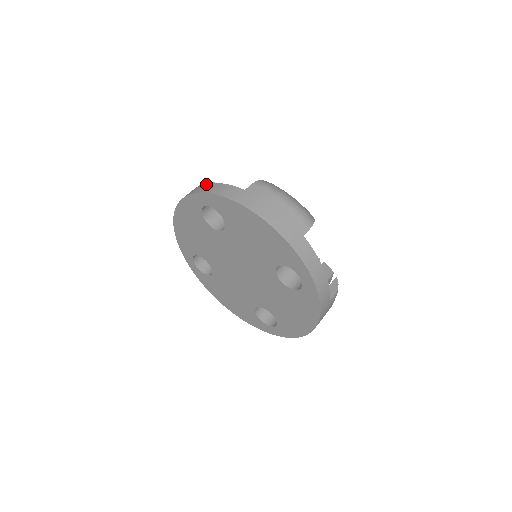
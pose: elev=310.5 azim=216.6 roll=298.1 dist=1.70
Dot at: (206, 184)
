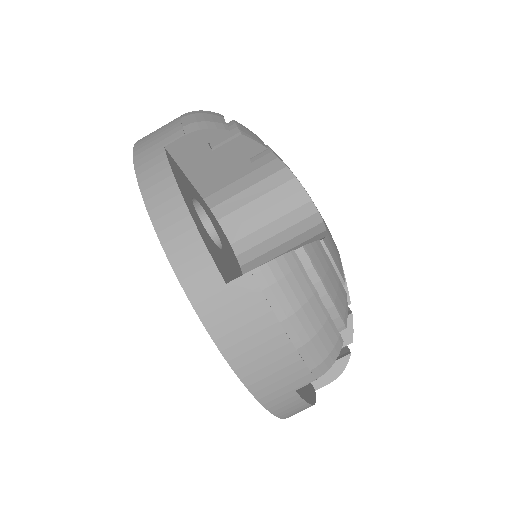
Dot at: (175, 190)
